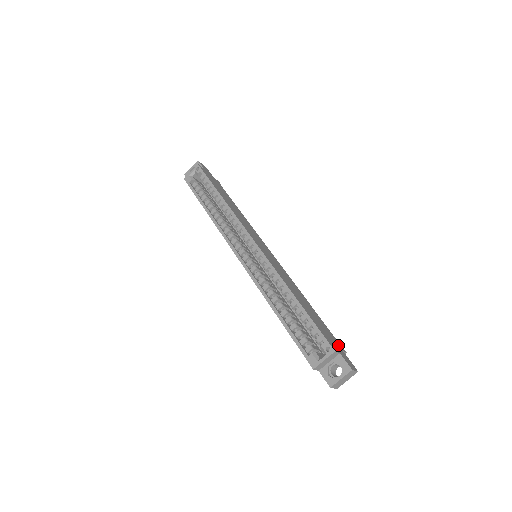
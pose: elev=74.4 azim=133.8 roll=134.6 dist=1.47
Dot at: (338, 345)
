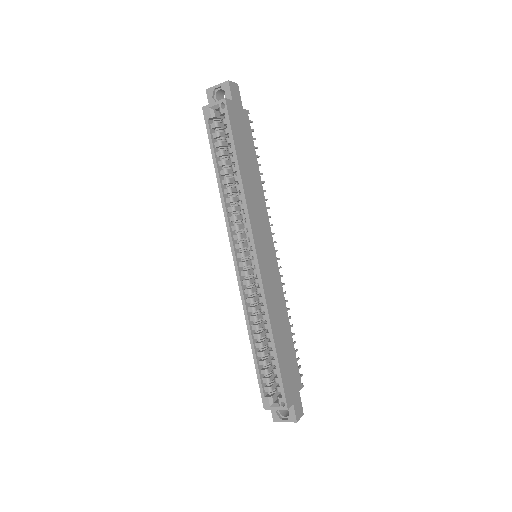
Dot at: (297, 386)
